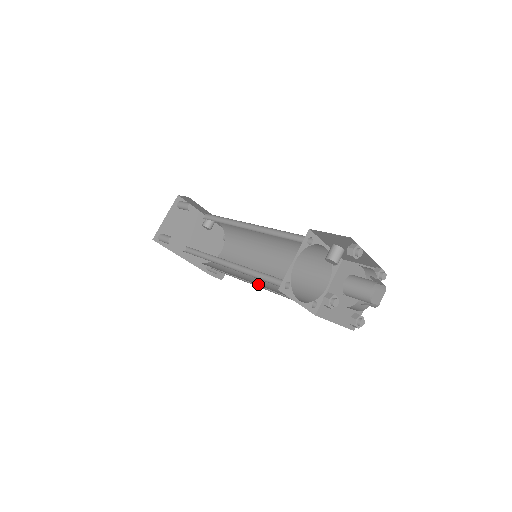
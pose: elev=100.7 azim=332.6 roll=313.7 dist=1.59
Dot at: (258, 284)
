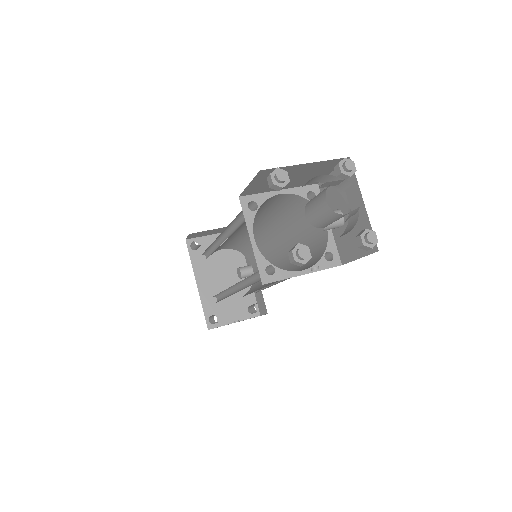
Dot at: occluded
